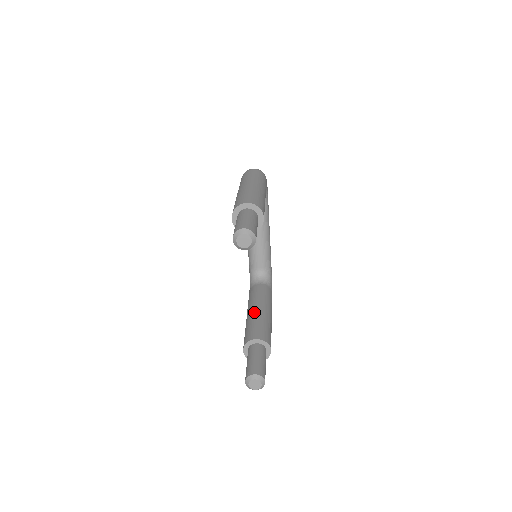
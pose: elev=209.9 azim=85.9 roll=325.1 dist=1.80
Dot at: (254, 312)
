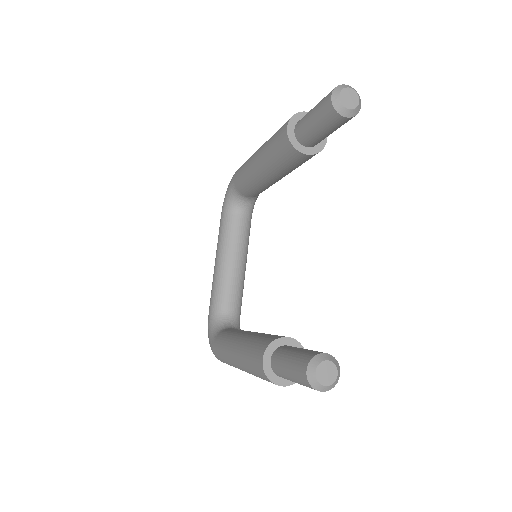
Dot at: (252, 332)
